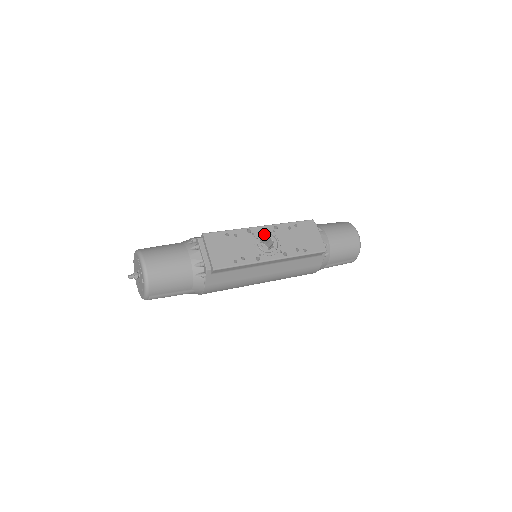
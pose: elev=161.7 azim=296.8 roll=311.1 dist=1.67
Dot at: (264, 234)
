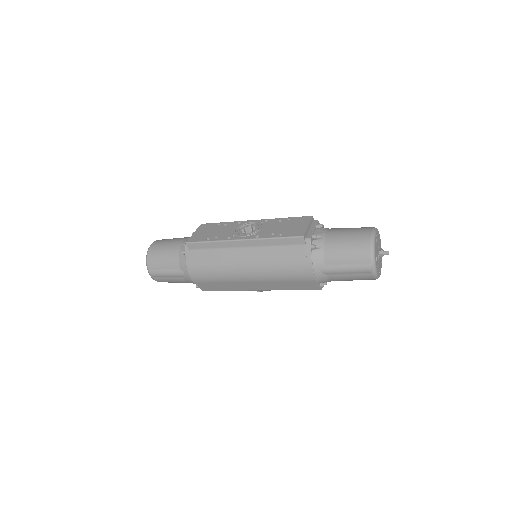
Dot at: (251, 225)
